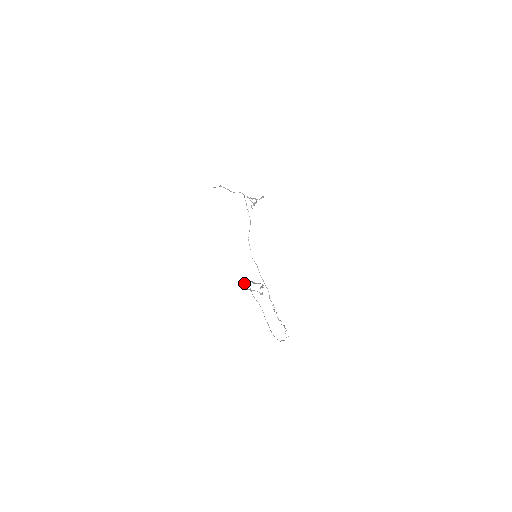
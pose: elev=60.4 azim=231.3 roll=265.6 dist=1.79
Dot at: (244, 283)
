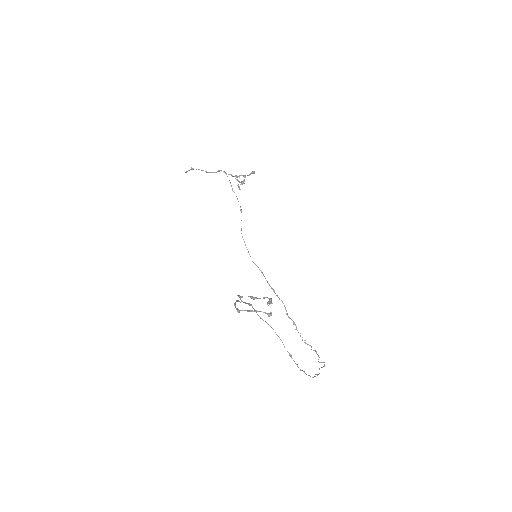
Dot at: (239, 301)
